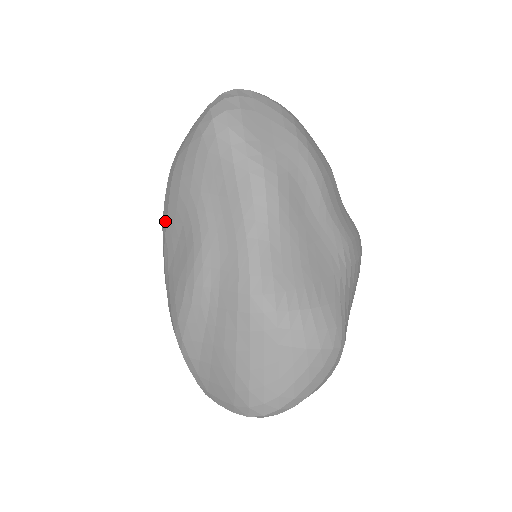
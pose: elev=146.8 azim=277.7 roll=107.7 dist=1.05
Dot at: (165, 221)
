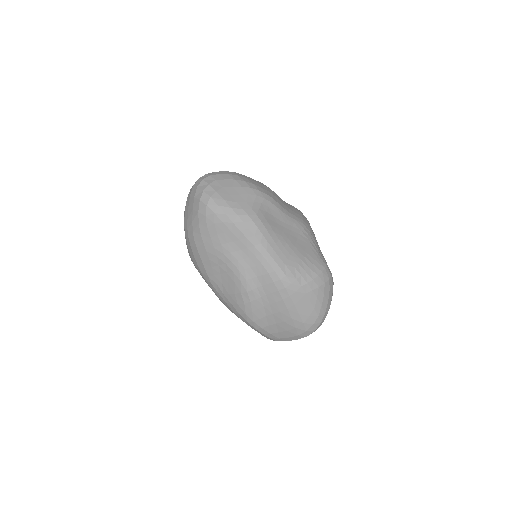
Dot at: (203, 269)
